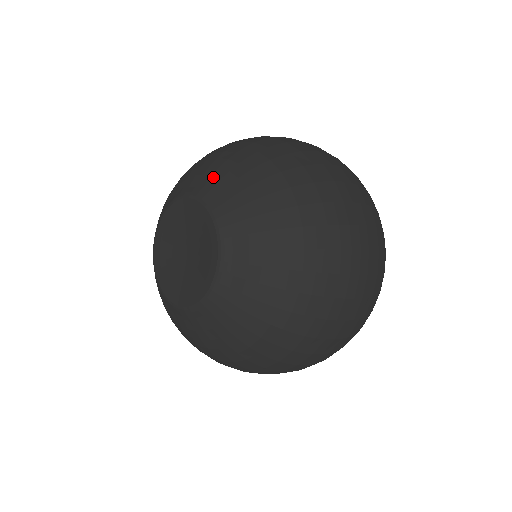
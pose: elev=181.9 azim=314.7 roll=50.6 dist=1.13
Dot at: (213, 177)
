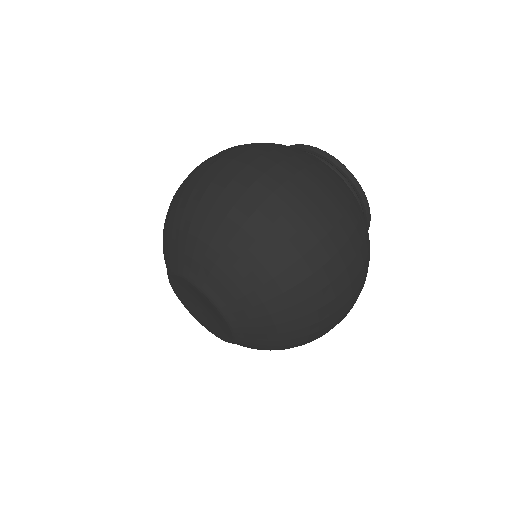
Dot at: (211, 275)
